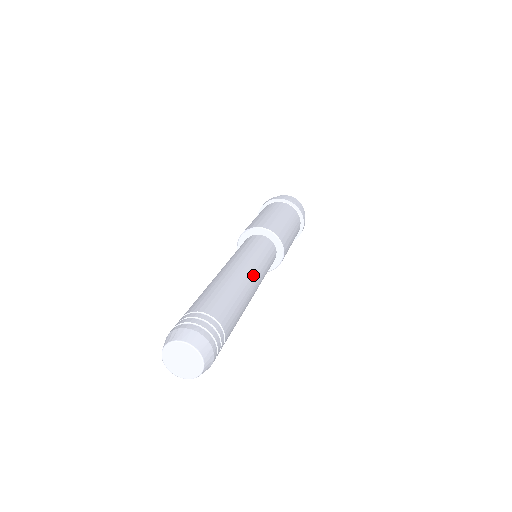
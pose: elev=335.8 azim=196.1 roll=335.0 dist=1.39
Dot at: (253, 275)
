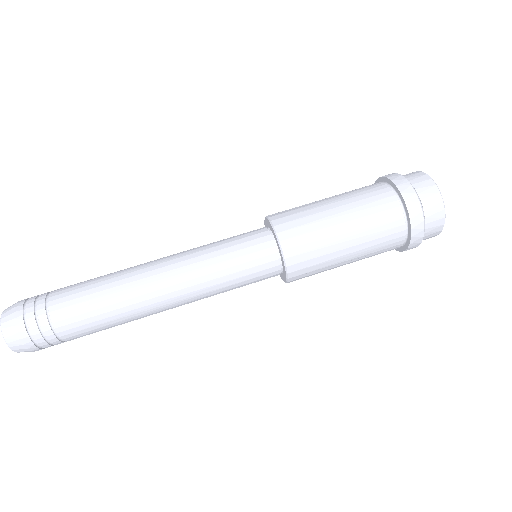
Dot at: (181, 305)
